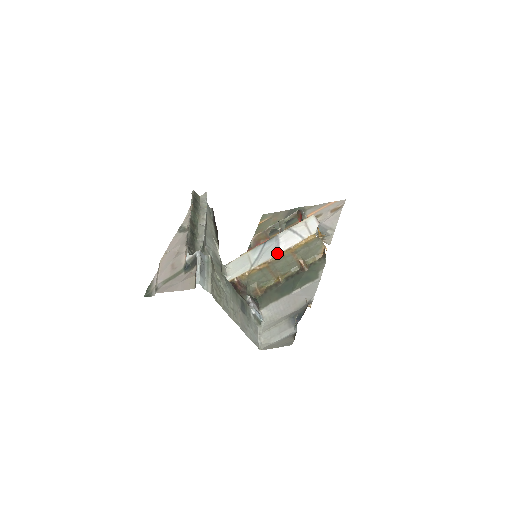
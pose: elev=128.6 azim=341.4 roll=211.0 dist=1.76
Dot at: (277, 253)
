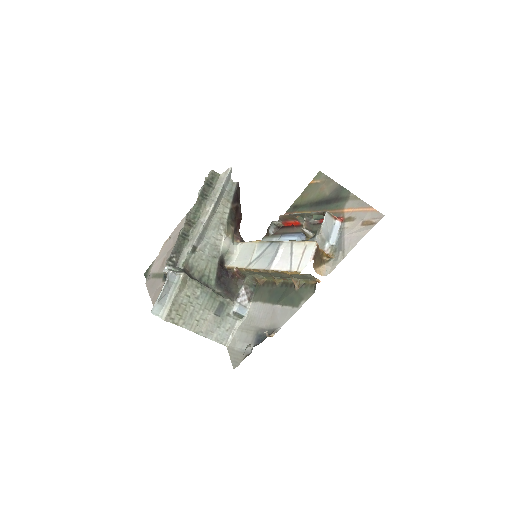
Dot at: (268, 268)
